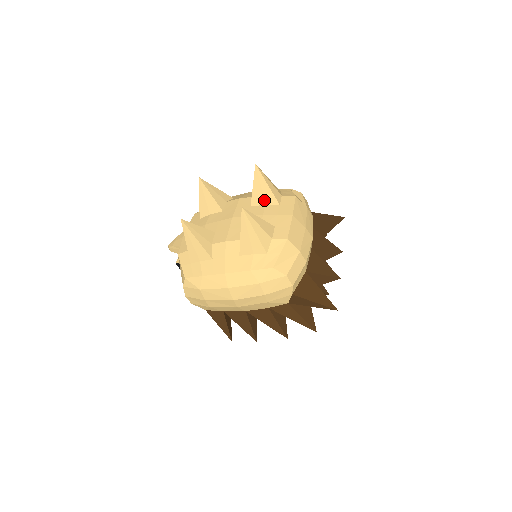
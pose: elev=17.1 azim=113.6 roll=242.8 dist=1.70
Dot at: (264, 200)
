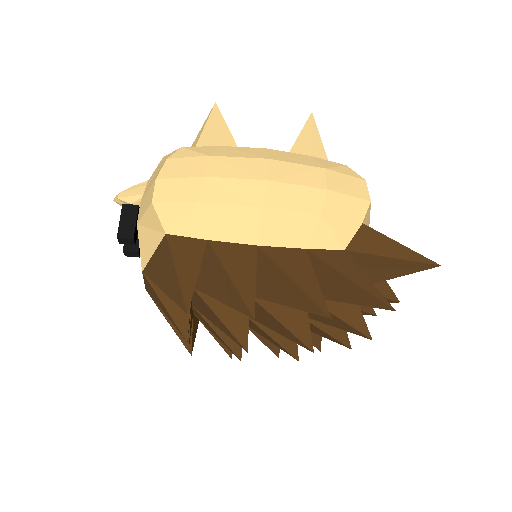
Dot at: occluded
